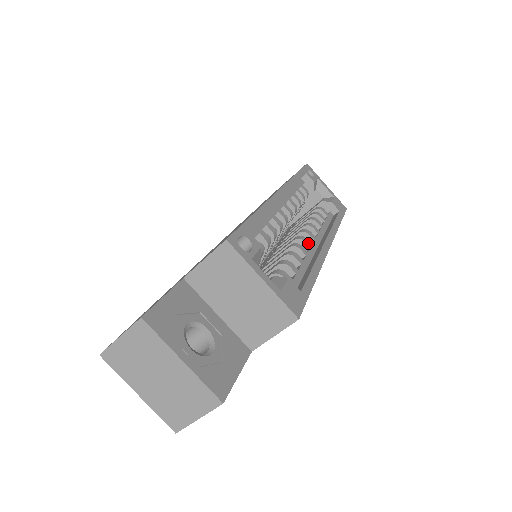
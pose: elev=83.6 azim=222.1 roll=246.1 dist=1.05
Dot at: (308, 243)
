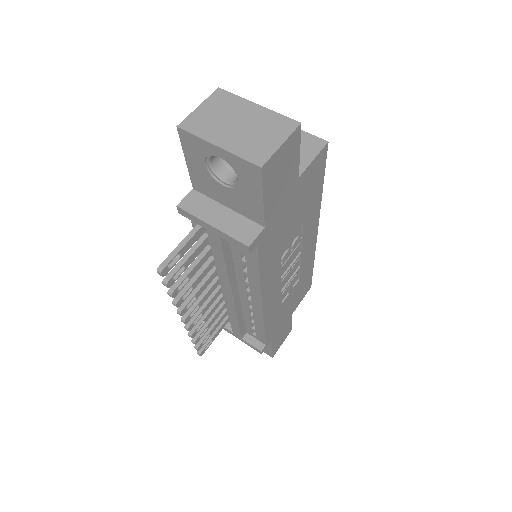
Dot at: occluded
